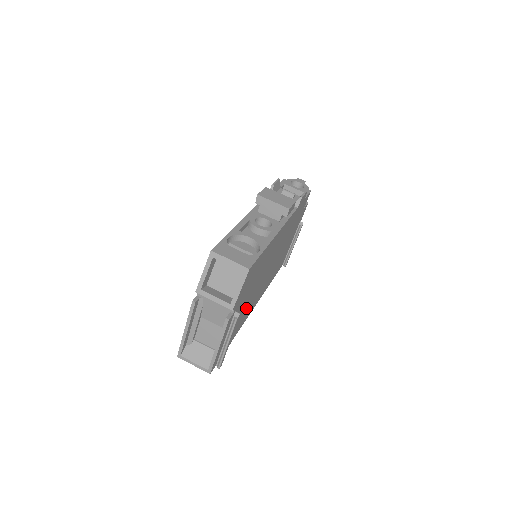
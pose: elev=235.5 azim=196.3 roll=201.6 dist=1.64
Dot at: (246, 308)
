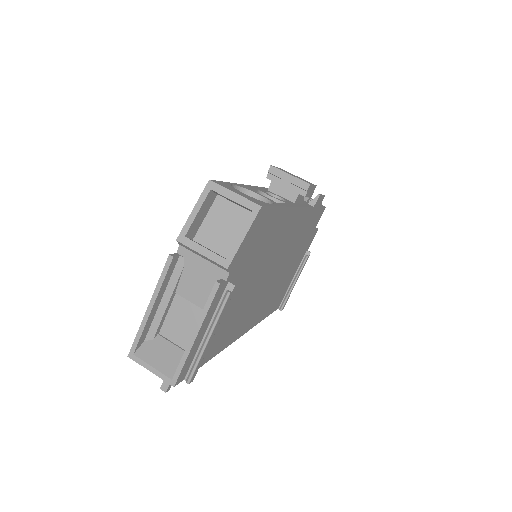
Dot at: (237, 312)
